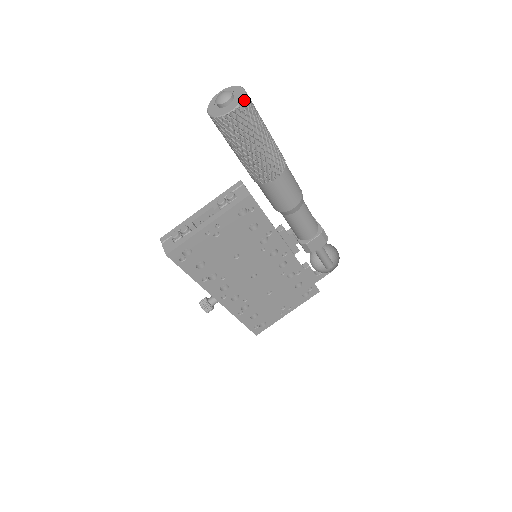
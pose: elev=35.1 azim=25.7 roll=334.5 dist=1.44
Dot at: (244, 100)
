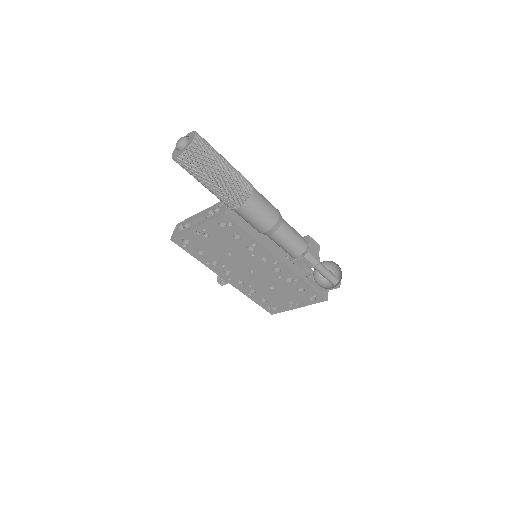
Dot at: (188, 149)
